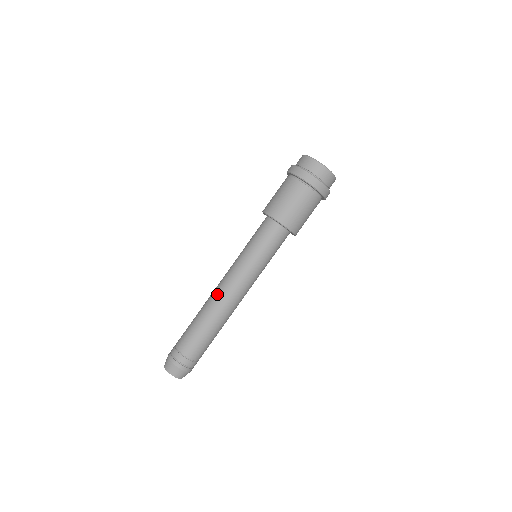
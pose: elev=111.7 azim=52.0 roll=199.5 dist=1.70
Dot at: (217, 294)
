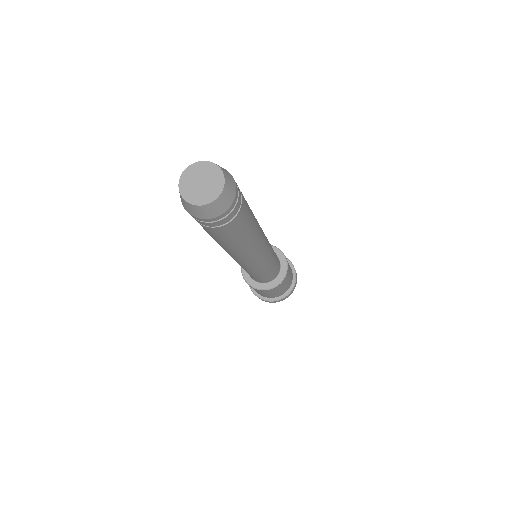
Dot at: occluded
